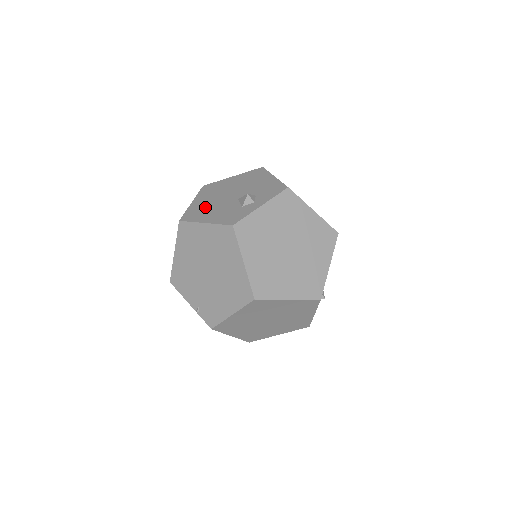
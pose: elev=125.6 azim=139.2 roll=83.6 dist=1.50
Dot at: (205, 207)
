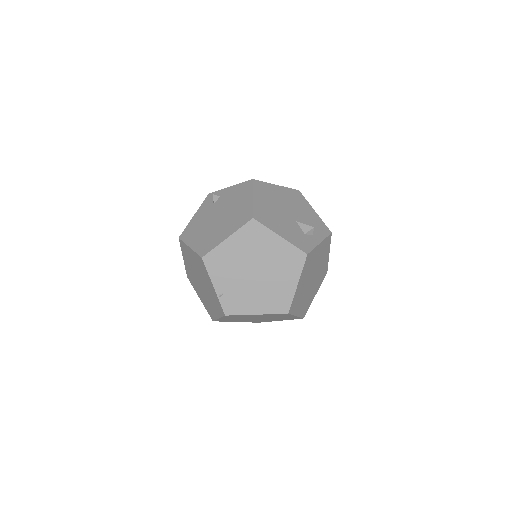
Dot at: (271, 214)
